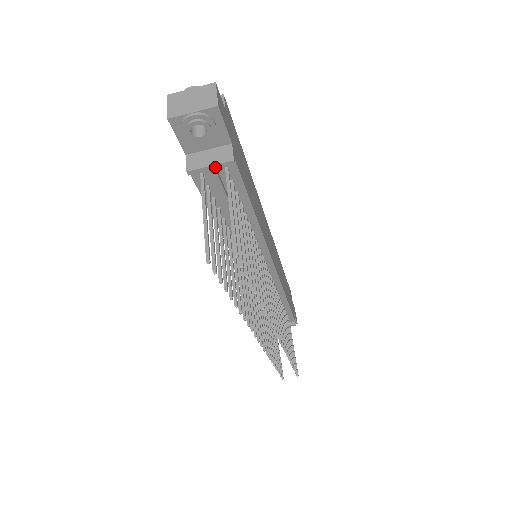
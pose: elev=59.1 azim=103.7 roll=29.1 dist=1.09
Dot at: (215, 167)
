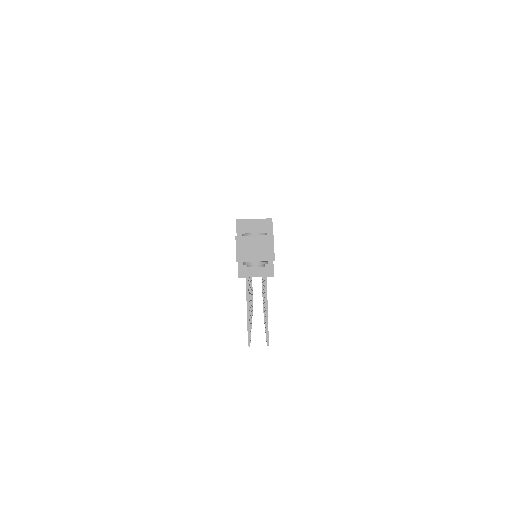
Dot at: occluded
